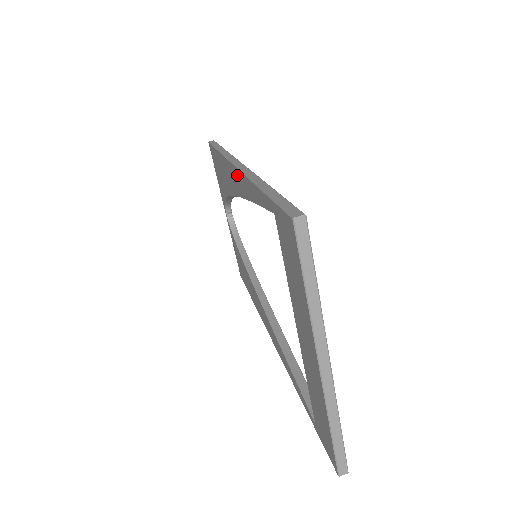
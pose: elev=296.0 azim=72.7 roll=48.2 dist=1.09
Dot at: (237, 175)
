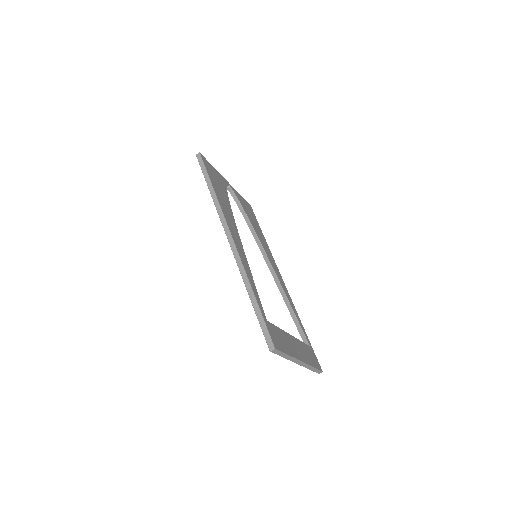
Dot at: occluded
